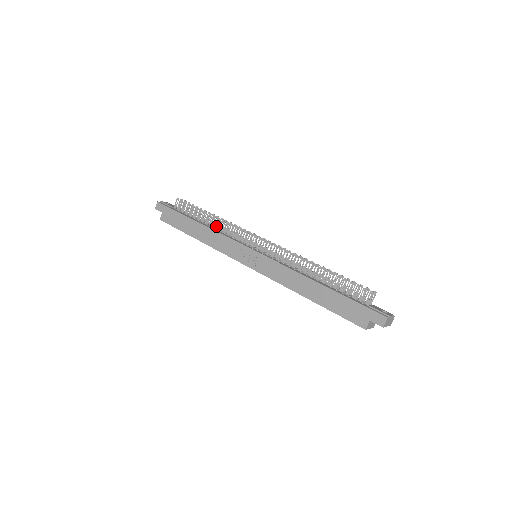
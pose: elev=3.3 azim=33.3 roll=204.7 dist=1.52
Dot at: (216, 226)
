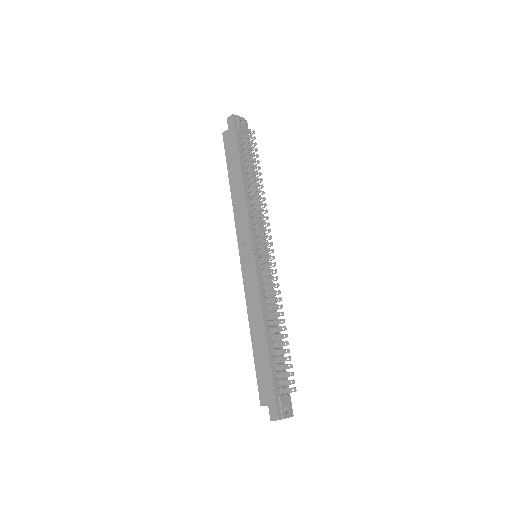
Dot at: (253, 195)
